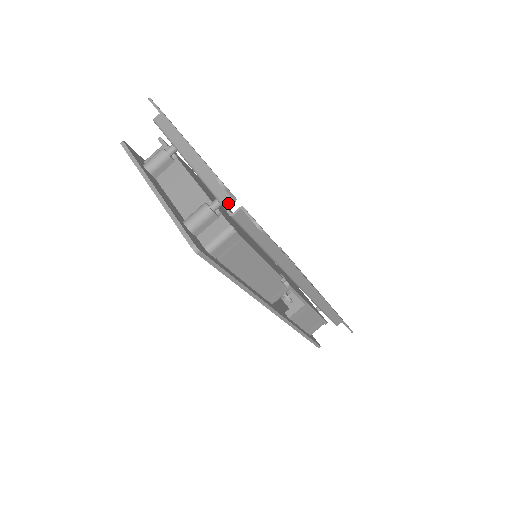
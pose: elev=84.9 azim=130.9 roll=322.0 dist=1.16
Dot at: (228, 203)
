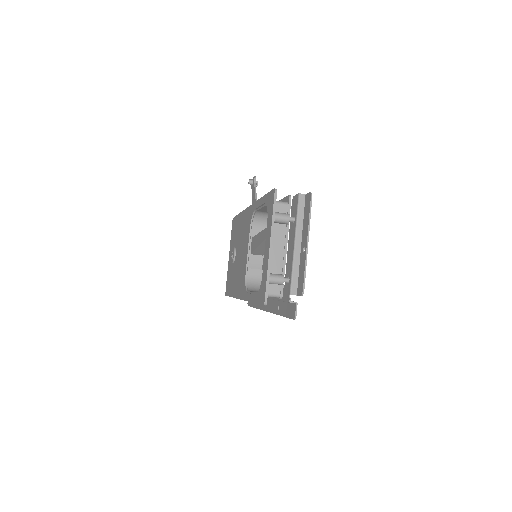
Dot at: (294, 294)
